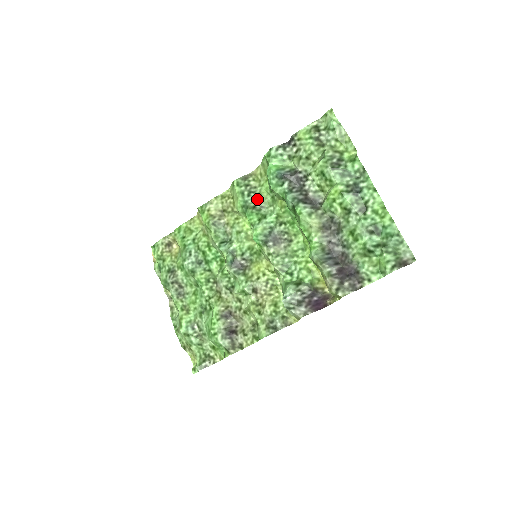
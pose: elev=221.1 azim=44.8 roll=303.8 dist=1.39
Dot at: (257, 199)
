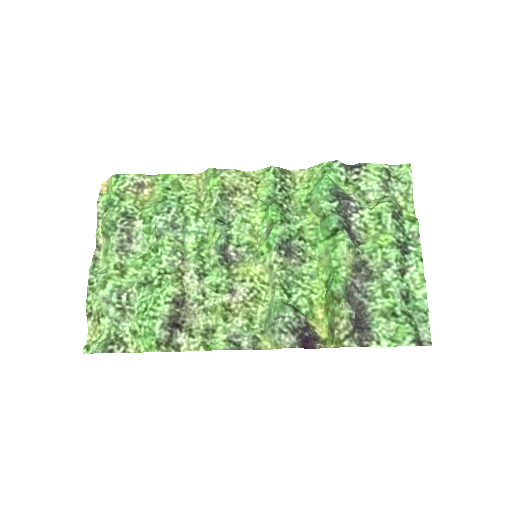
Dot at: (287, 199)
